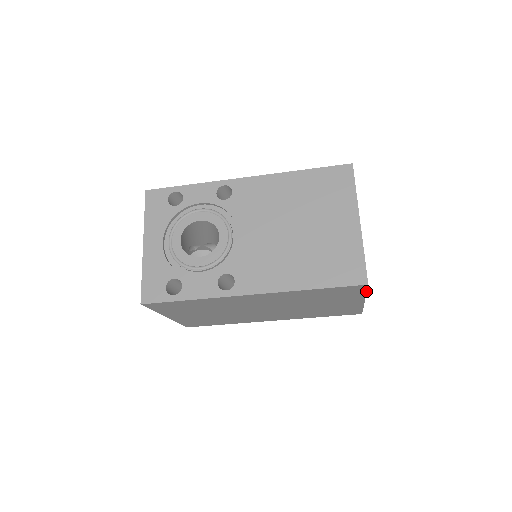
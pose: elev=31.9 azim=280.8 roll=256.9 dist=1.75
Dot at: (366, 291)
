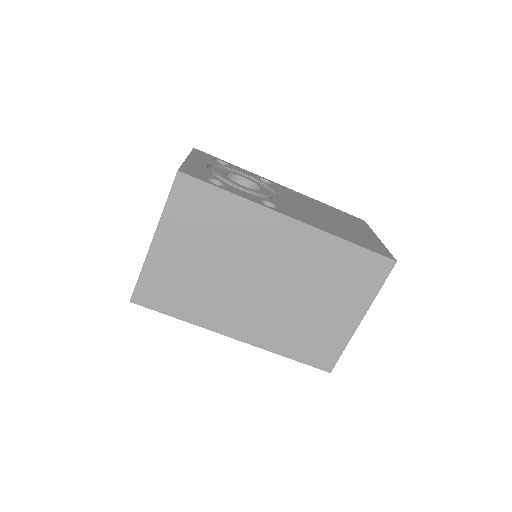
Dot at: (383, 283)
